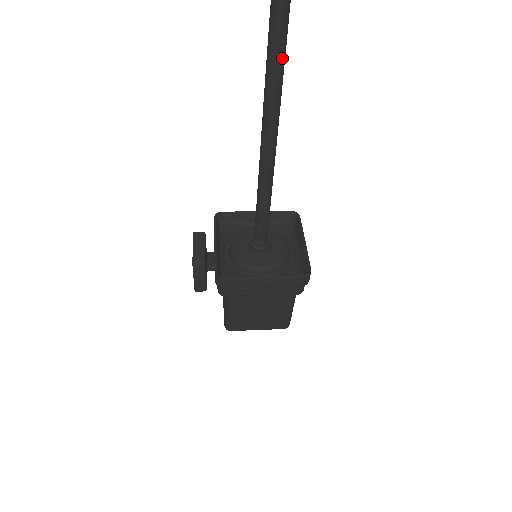
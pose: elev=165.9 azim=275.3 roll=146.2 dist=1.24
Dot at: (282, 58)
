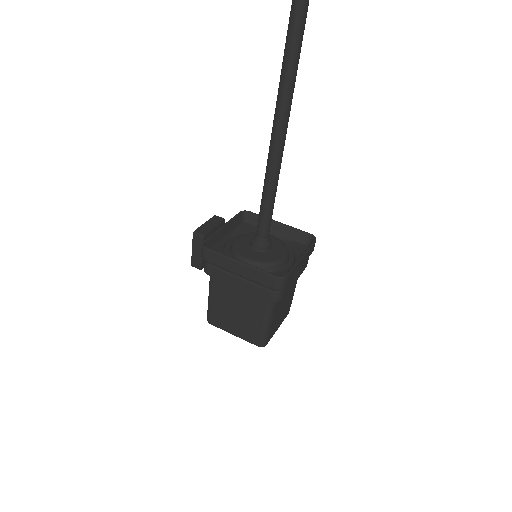
Dot at: (296, 42)
